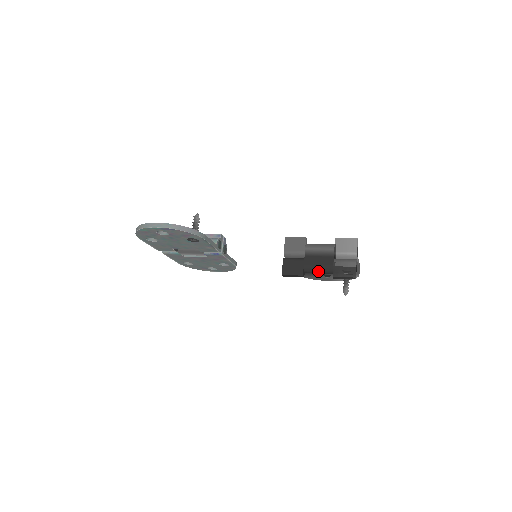
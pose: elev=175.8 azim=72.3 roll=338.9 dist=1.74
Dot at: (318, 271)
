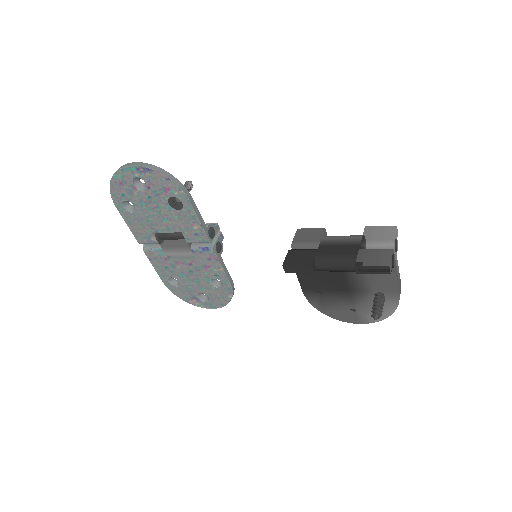
Dot at: (335, 263)
